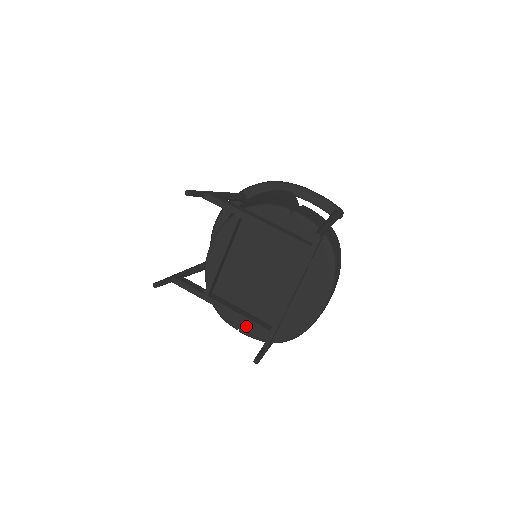
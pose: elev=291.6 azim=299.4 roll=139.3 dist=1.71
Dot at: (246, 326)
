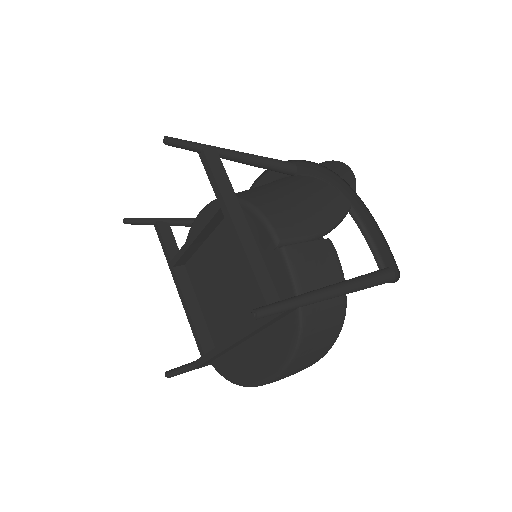
Dot at: occluded
